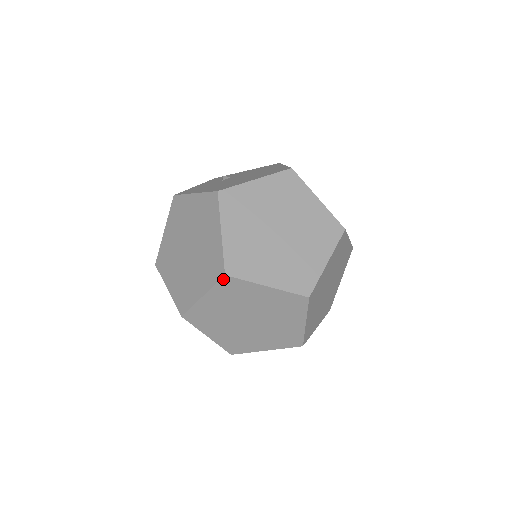
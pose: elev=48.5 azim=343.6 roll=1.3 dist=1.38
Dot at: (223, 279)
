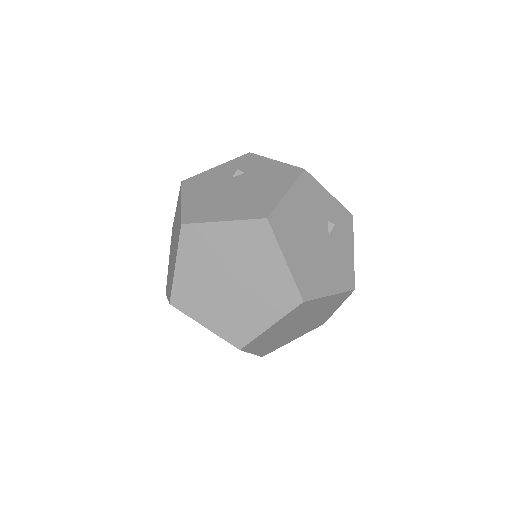
Dot at: (171, 304)
